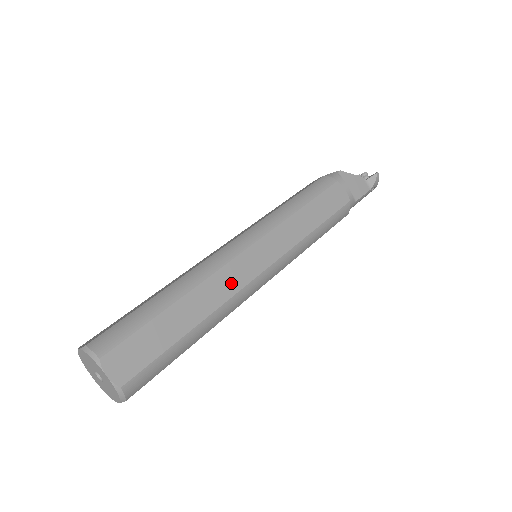
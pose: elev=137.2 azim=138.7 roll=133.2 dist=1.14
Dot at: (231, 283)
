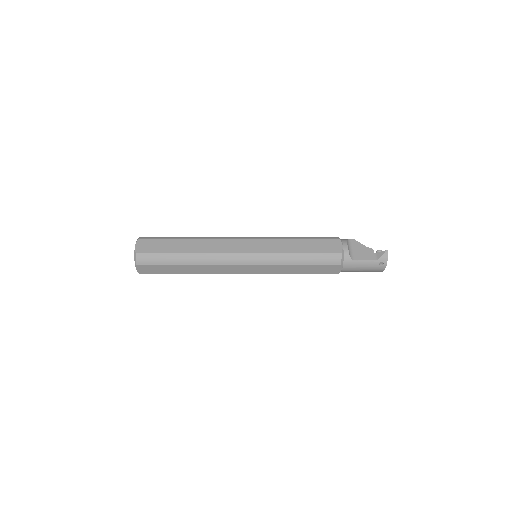
Dot at: (219, 247)
